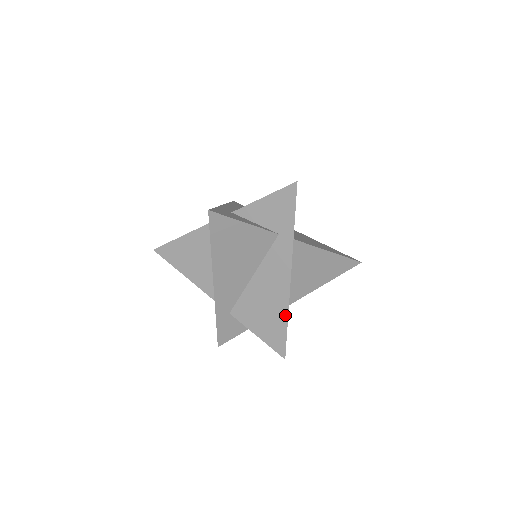
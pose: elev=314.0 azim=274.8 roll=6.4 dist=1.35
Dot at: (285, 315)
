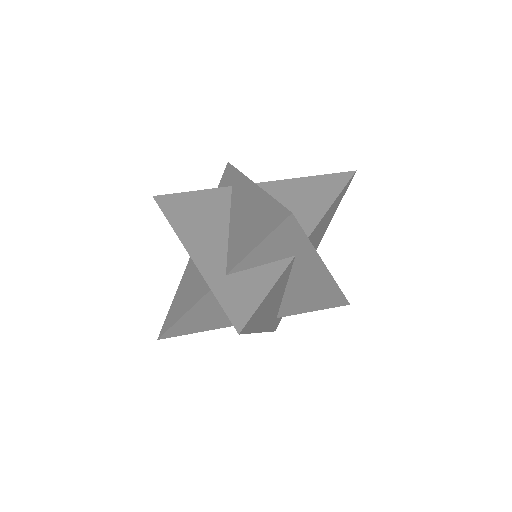
Dot at: (335, 288)
